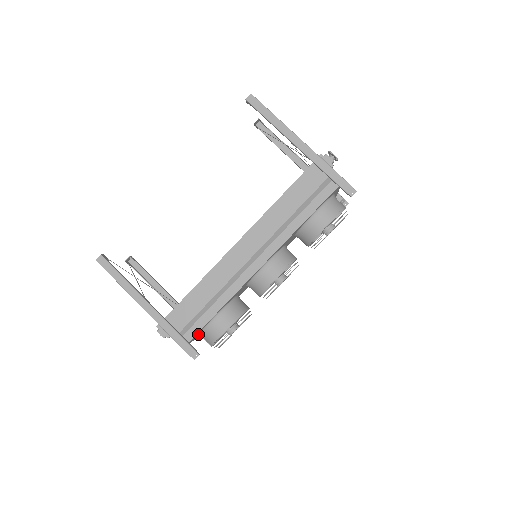
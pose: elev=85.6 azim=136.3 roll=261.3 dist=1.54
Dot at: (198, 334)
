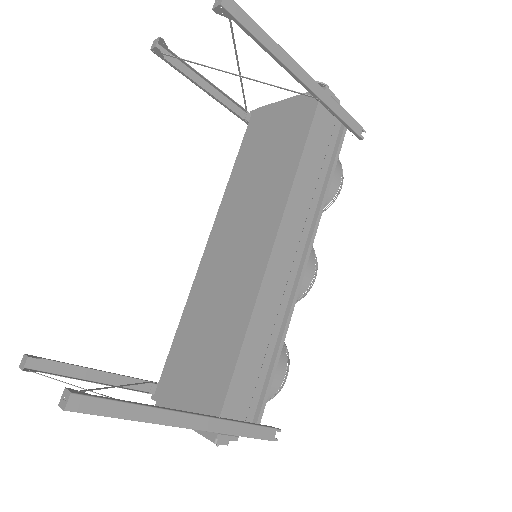
Dot at: occluded
